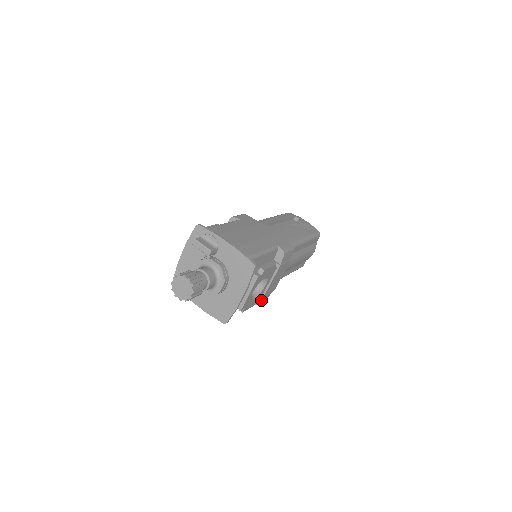
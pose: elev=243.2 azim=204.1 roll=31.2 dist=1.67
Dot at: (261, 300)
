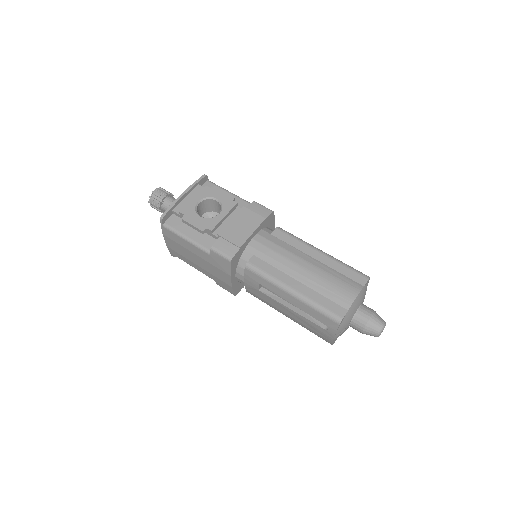
Dot at: (218, 246)
